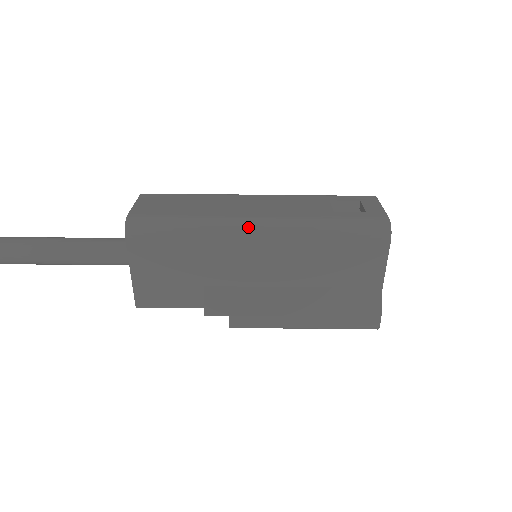
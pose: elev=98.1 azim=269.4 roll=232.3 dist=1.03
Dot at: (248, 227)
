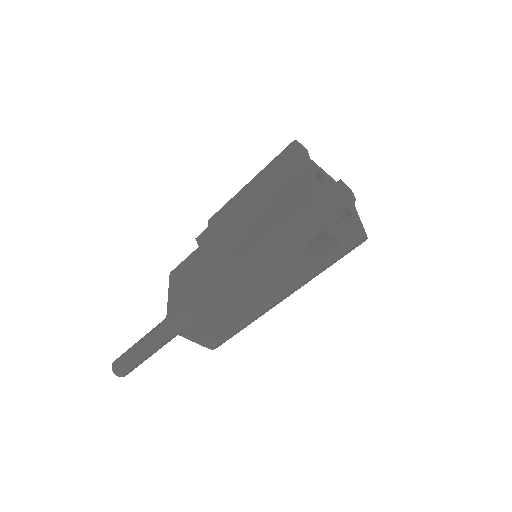
Dot at: occluded
